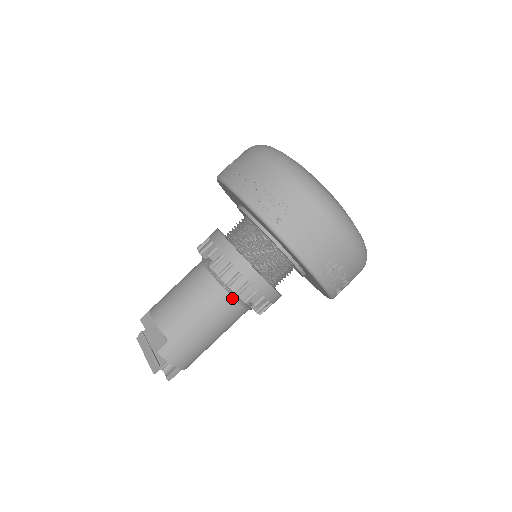
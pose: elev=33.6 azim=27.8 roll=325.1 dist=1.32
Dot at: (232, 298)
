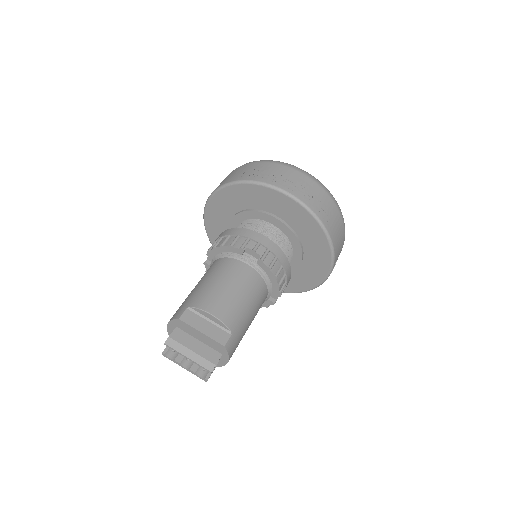
Dot at: (267, 290)
